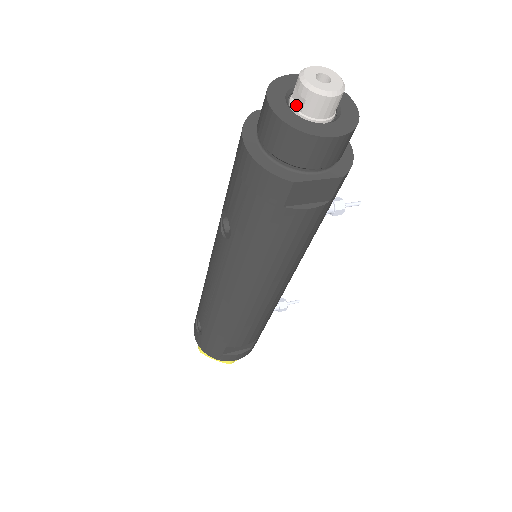
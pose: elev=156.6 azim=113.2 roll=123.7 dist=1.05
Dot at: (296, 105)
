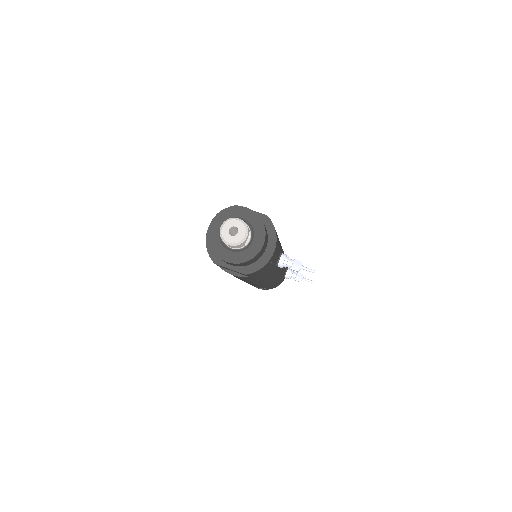
Dot at: occluded
